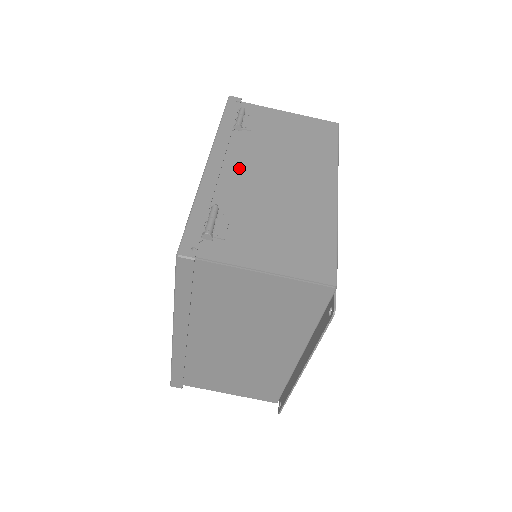
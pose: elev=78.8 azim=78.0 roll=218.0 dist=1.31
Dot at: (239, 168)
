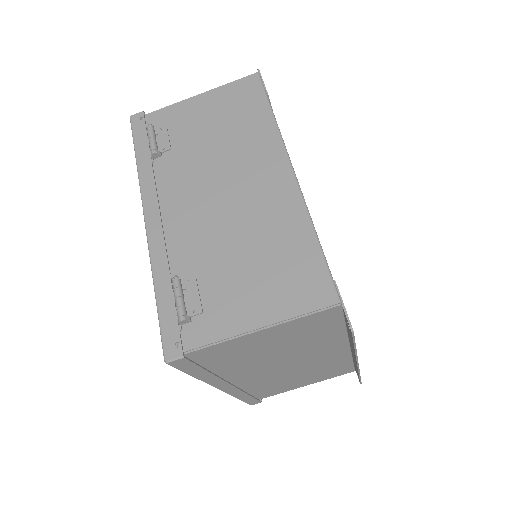
Dot at: (179, 208)
